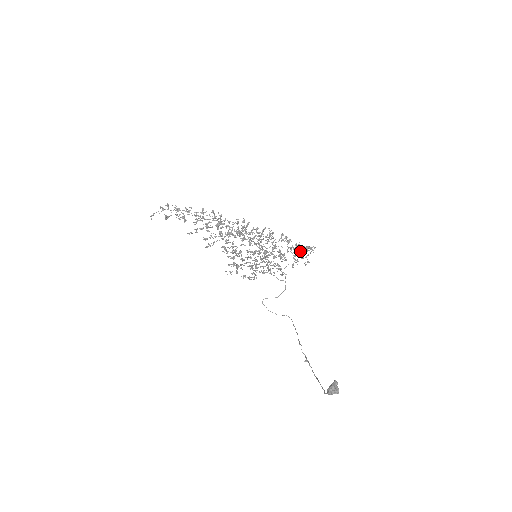
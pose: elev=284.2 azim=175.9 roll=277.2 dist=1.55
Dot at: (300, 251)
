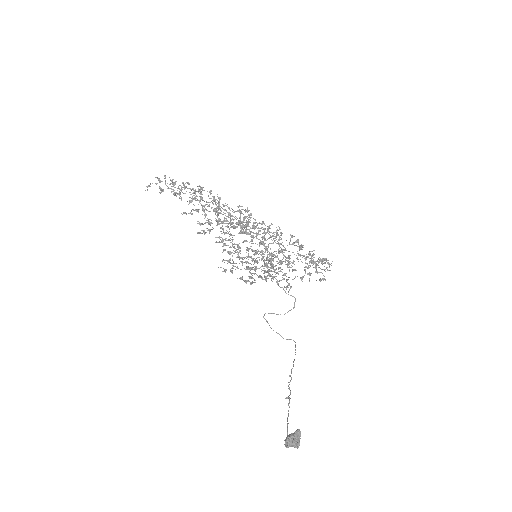
Dot at: (313, 262)
